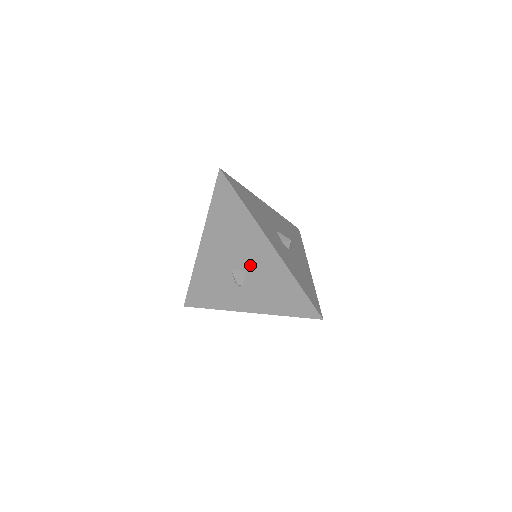
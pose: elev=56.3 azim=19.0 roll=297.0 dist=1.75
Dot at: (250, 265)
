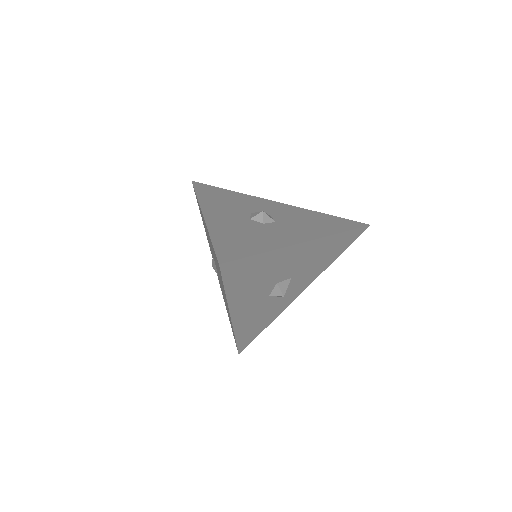
Dot at: occluded
